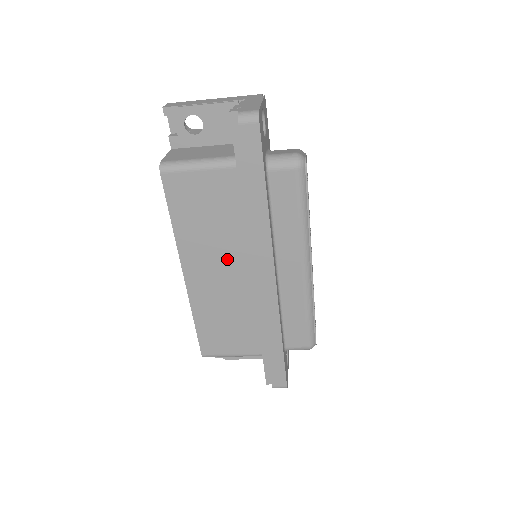
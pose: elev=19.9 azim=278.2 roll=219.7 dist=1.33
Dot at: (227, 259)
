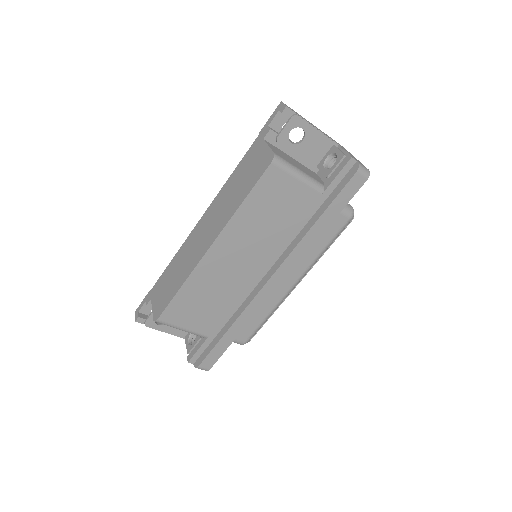
Dot at: (254, 253)
